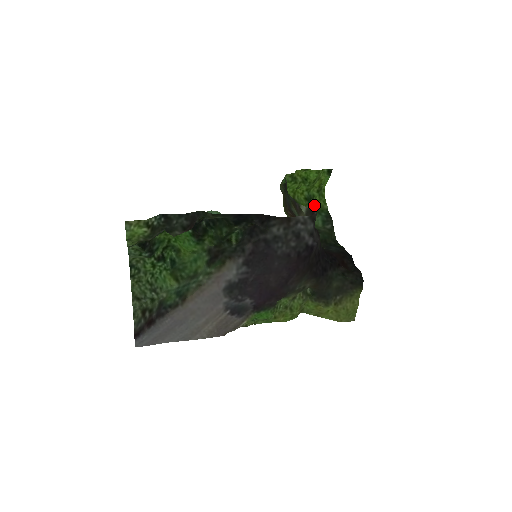
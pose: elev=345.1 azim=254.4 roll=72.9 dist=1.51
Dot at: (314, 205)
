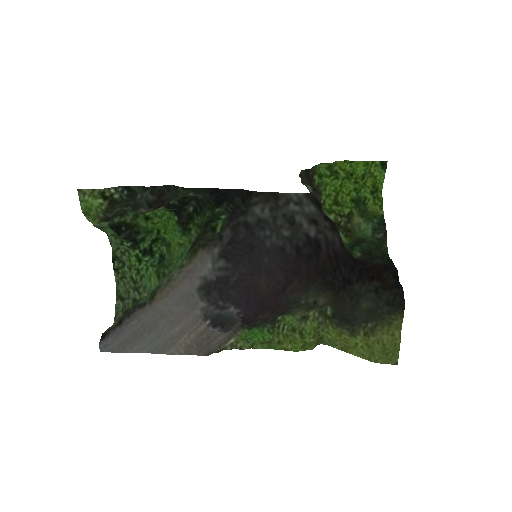
Dot at: (365, 210)
